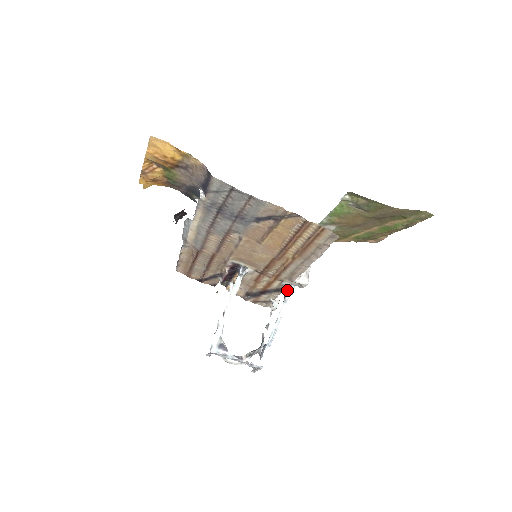
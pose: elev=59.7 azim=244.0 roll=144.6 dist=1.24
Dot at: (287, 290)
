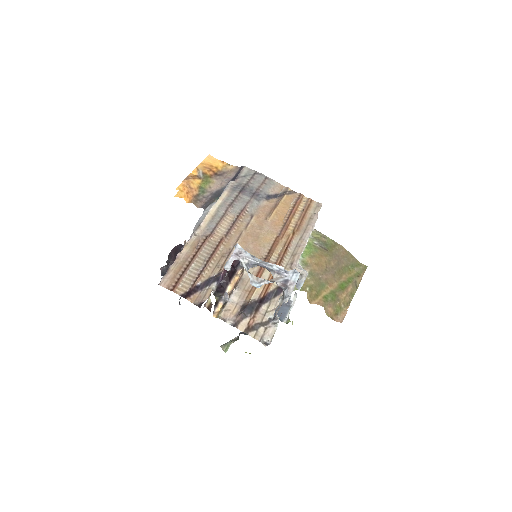
Dot at: occluded
